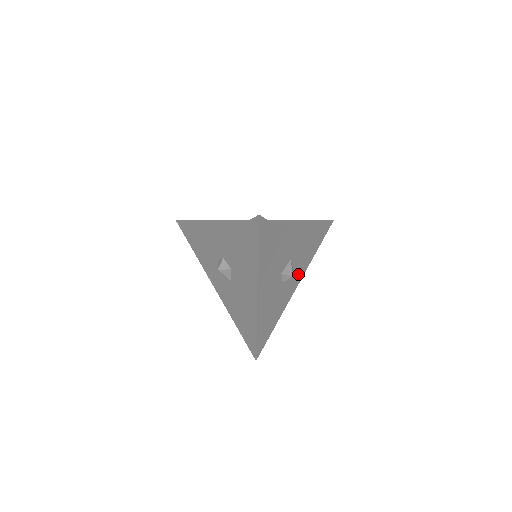
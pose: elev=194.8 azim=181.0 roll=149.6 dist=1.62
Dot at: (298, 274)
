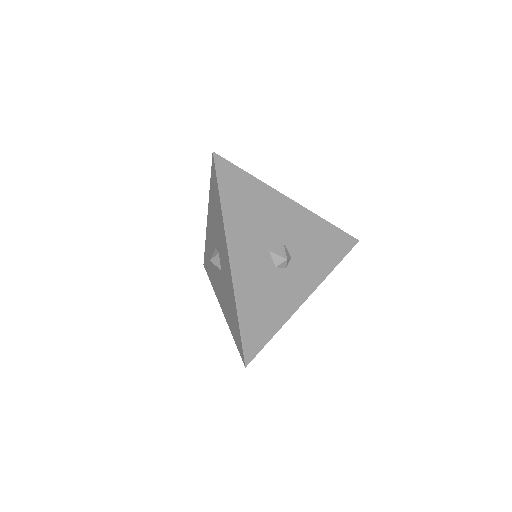
Dot at: (306, 277)
